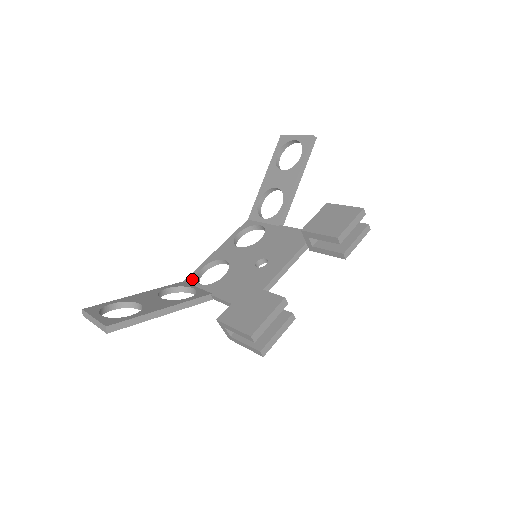
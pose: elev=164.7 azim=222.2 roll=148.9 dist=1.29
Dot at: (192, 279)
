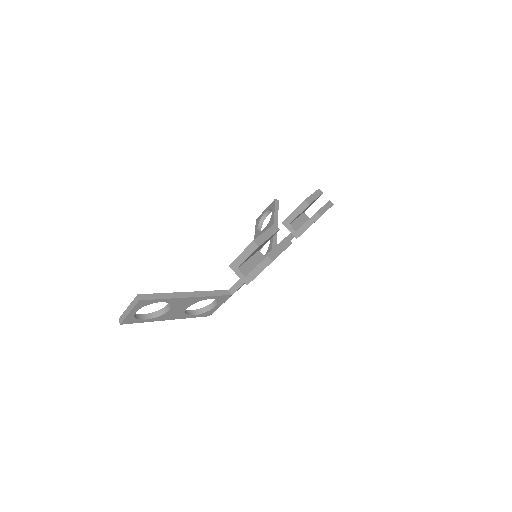
Dot at: occluded
